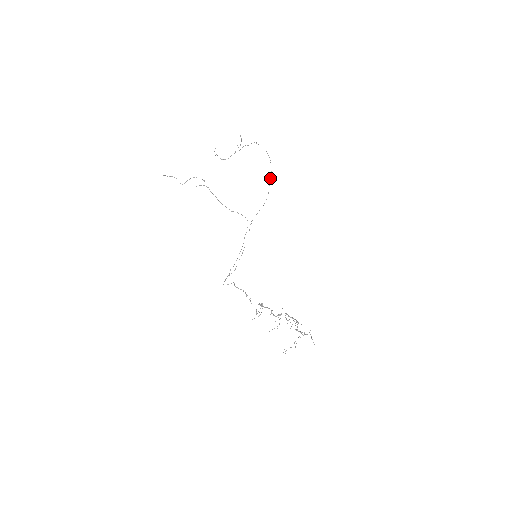
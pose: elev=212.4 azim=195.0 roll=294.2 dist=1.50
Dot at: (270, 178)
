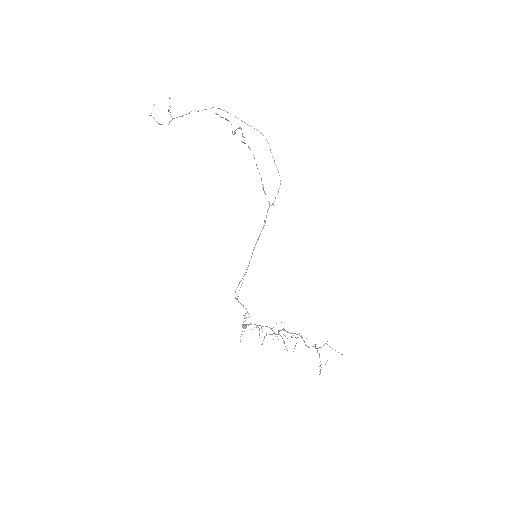
Dot at: occluded
